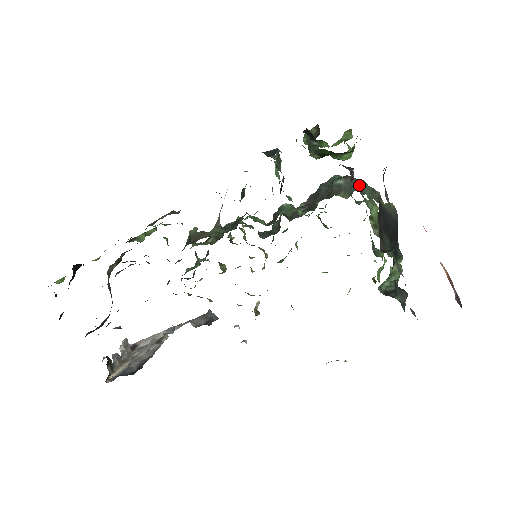
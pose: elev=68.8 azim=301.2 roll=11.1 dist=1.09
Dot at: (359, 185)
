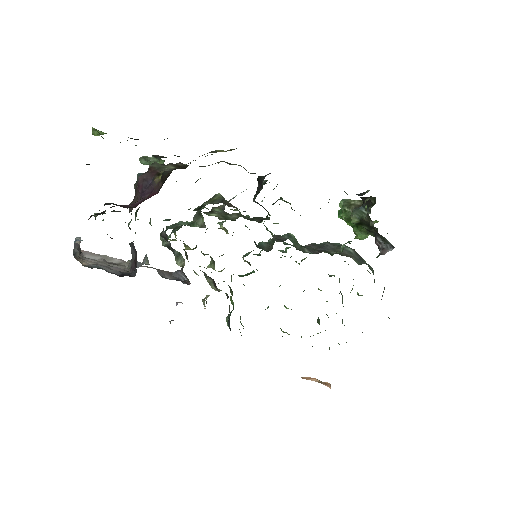
Dot at: (365, 262)
